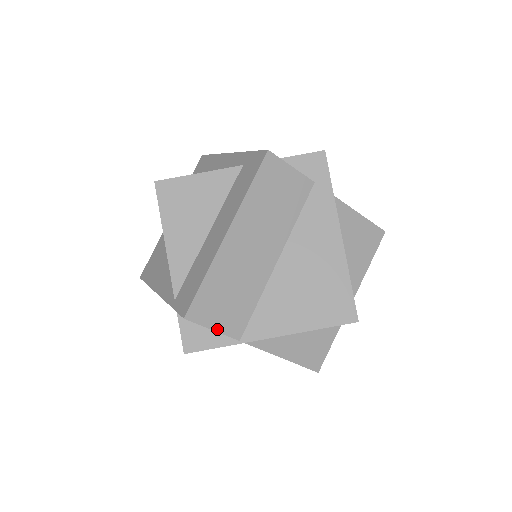
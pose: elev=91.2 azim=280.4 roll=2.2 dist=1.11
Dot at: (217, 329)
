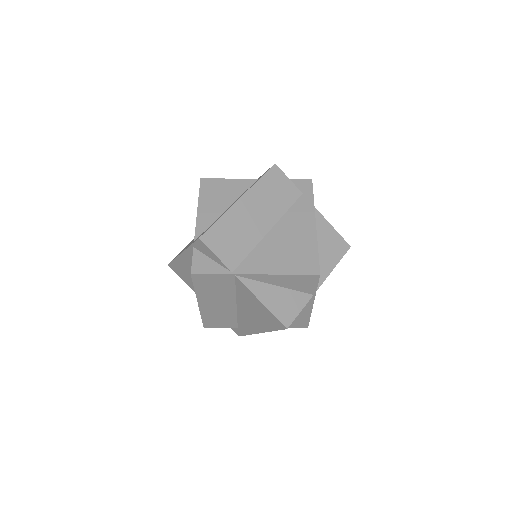
Dot at: (219, 256)
